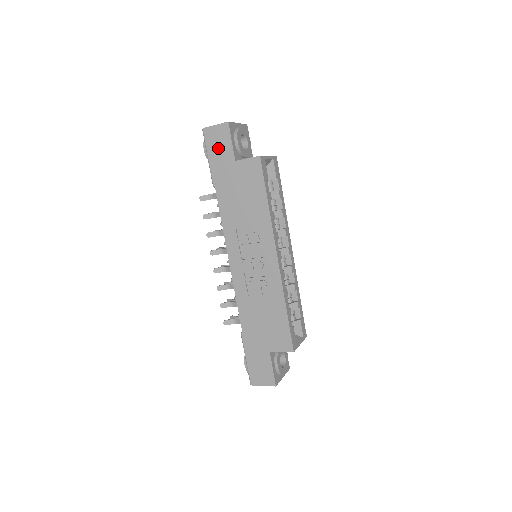
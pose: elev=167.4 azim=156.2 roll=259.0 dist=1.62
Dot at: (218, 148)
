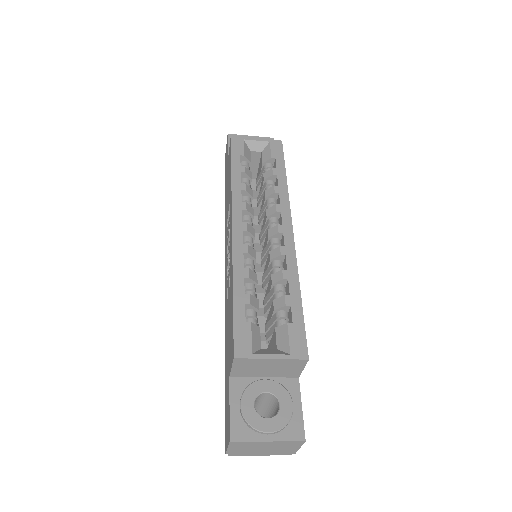
Dot at: (226, 163)
